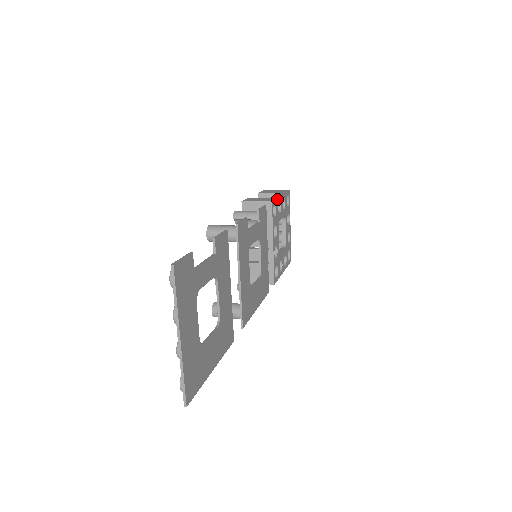
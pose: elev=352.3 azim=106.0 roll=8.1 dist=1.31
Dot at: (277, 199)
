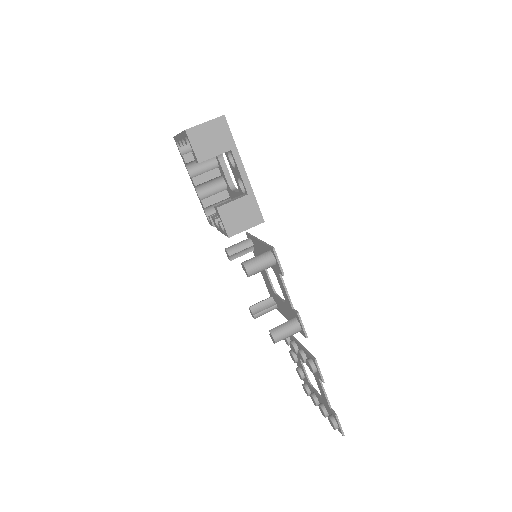
Dot at: (254, 195)
